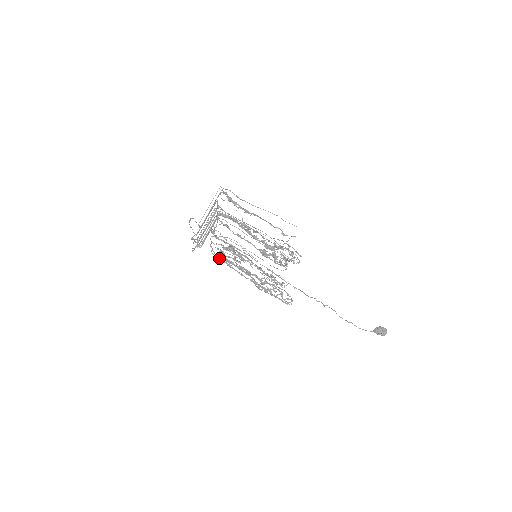
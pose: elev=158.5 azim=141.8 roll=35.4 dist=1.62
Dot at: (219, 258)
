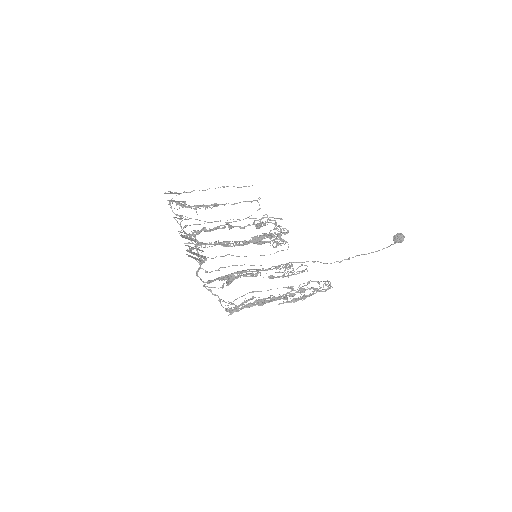
Dot at: (233, 311)
